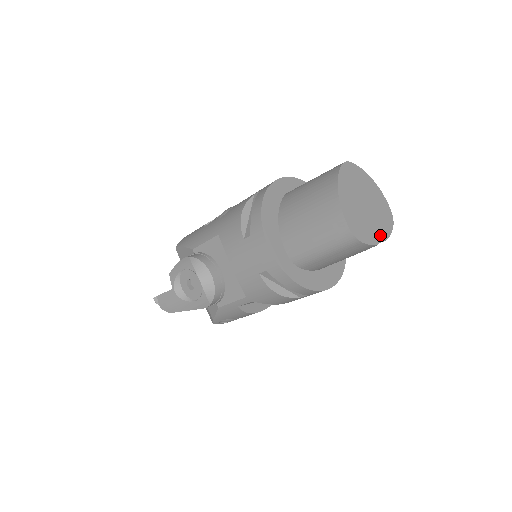
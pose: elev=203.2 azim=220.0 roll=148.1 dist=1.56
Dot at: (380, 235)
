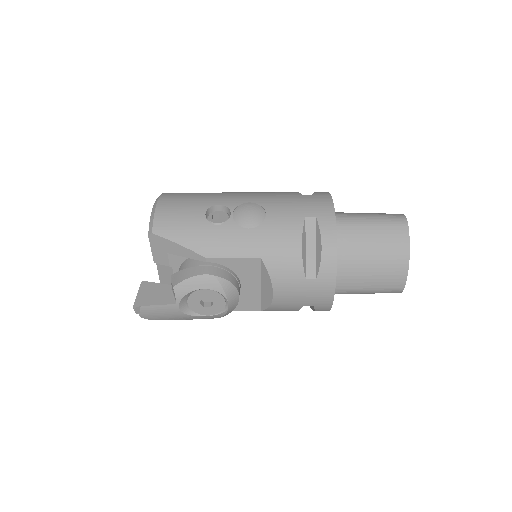
Dot at: occluded
